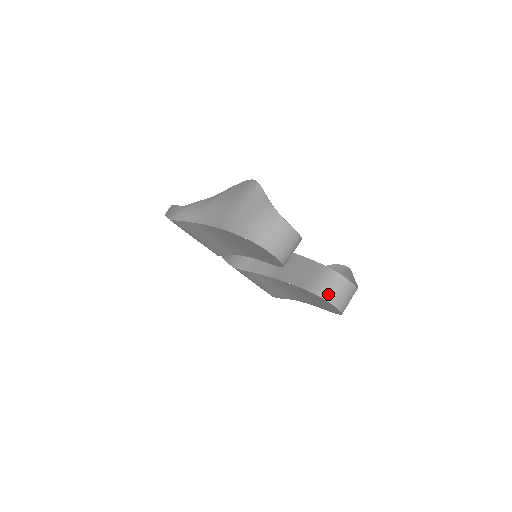
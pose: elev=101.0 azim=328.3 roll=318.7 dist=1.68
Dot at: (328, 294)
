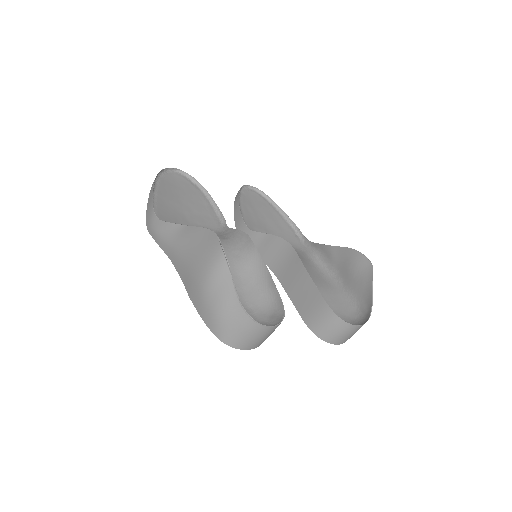
Dot at: (327, 336)
